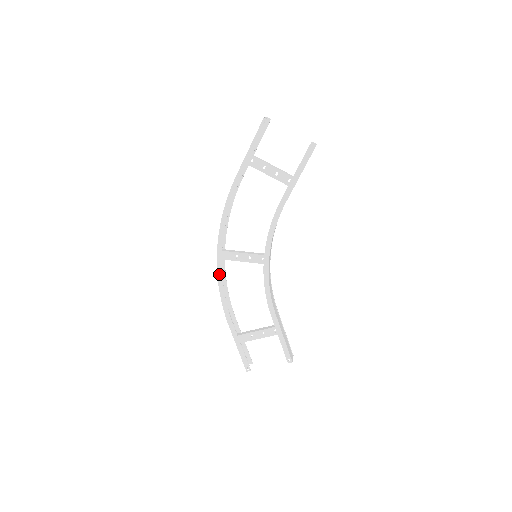
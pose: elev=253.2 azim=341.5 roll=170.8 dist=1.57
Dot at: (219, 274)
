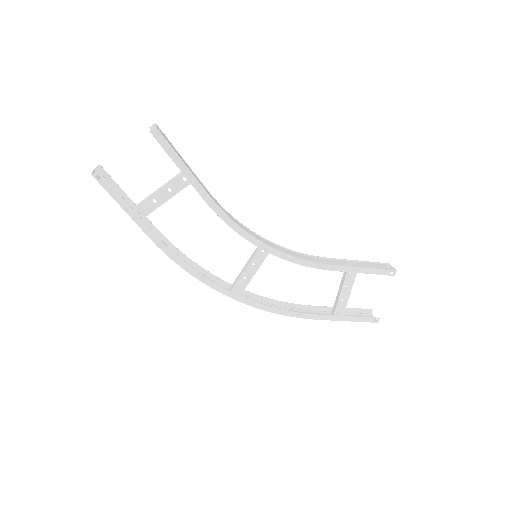
Dot at: (255, 306)
